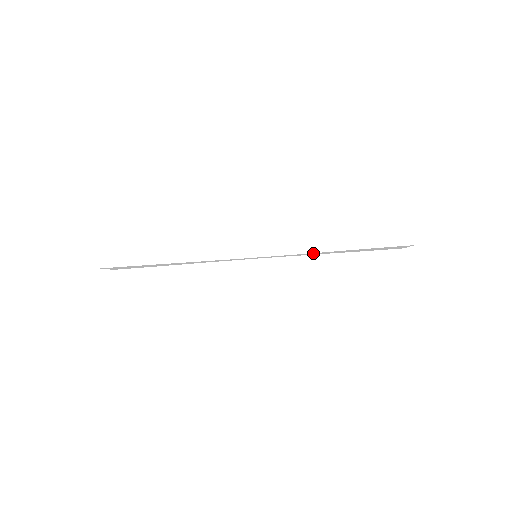
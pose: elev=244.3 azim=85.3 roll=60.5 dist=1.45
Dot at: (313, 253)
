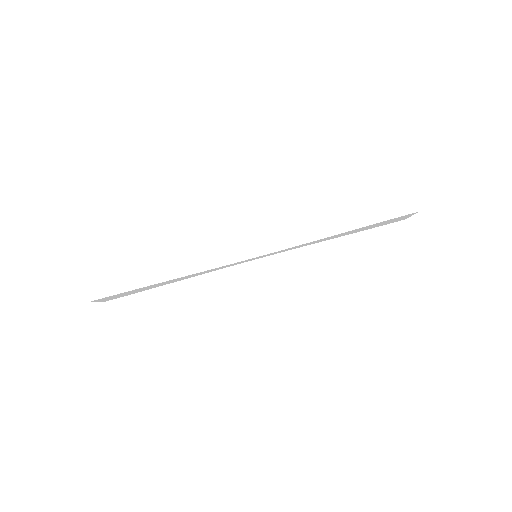
Dot at: (315, 241)
